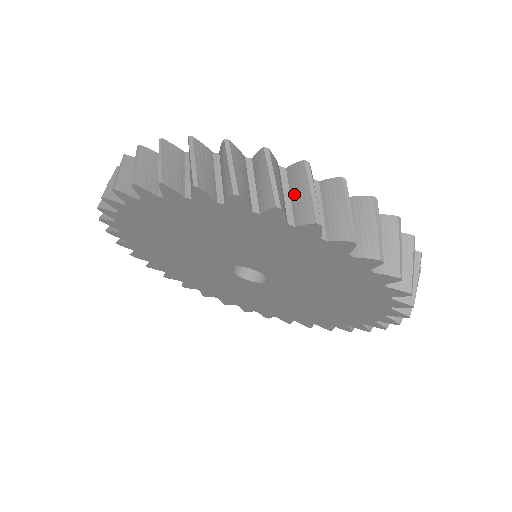
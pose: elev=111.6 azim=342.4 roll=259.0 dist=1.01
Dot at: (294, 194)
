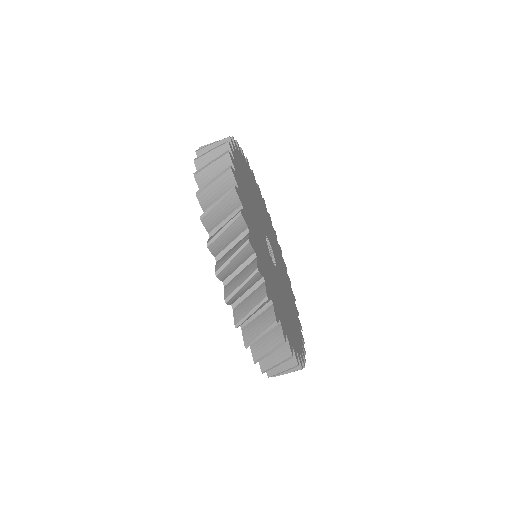
Dot at: occluded
